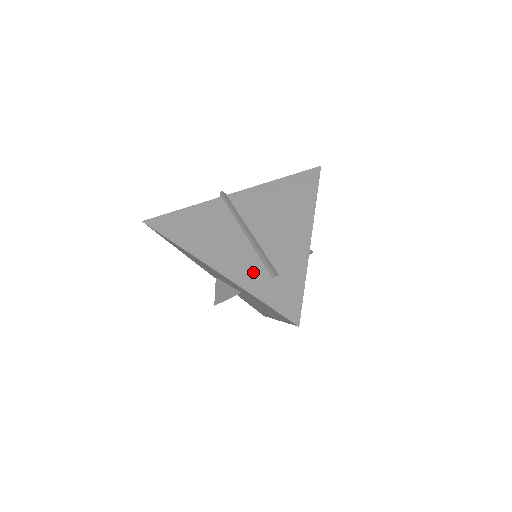
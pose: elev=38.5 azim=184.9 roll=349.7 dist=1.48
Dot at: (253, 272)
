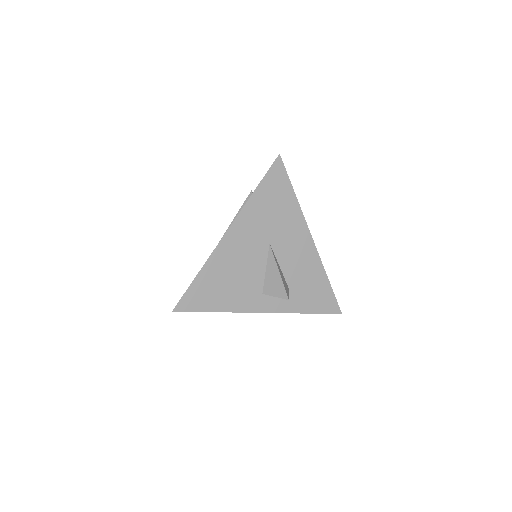
Dot at: occluded
